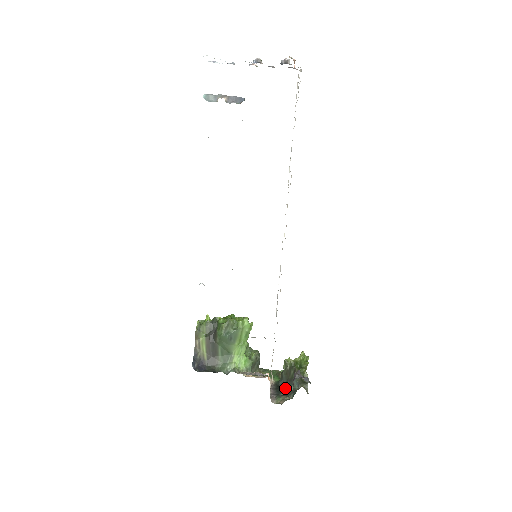
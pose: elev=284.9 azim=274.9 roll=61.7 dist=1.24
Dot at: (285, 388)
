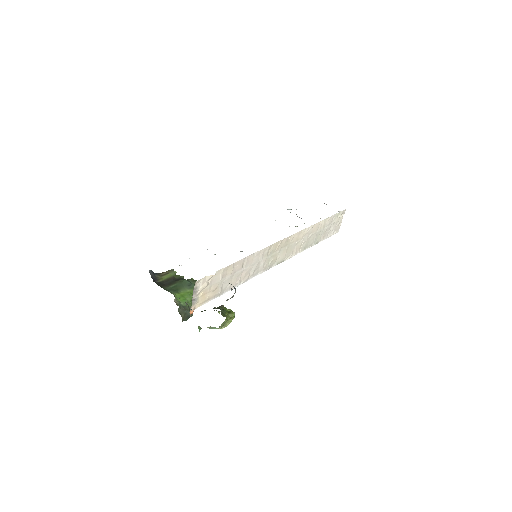
Dot at: occluded
